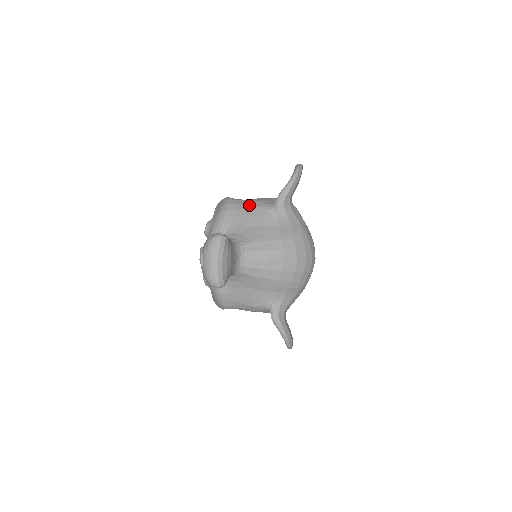
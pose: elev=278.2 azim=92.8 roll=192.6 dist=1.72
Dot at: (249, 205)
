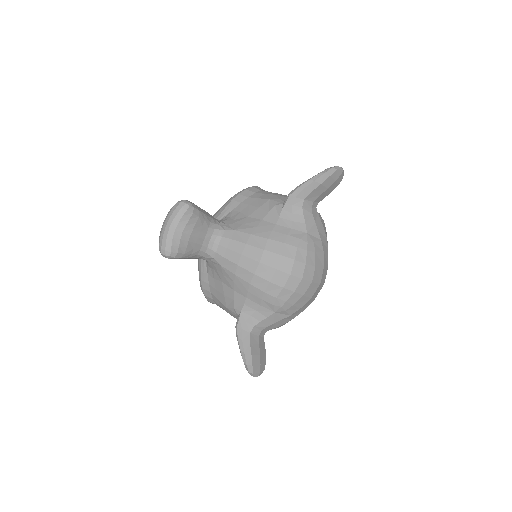
Dot at: (264, 196)
